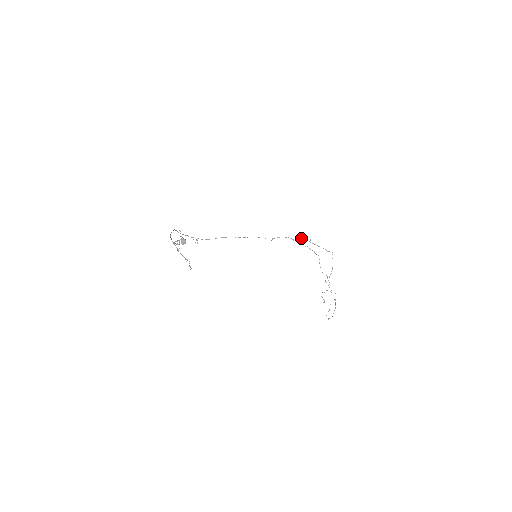
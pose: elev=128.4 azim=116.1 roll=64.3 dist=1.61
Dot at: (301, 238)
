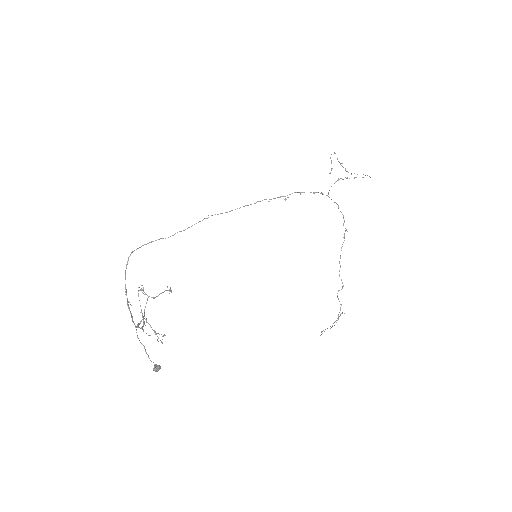
Dot at: occluded
